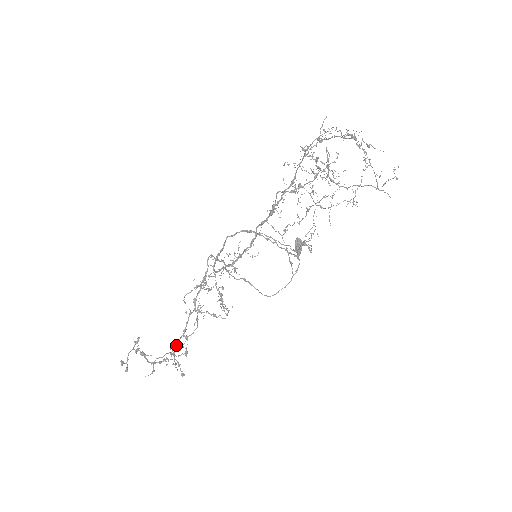
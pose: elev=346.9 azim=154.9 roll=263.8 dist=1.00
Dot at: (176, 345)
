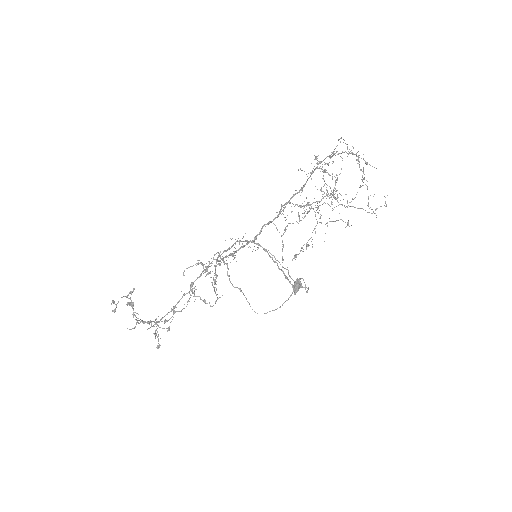
Dot at: (162, 318)
